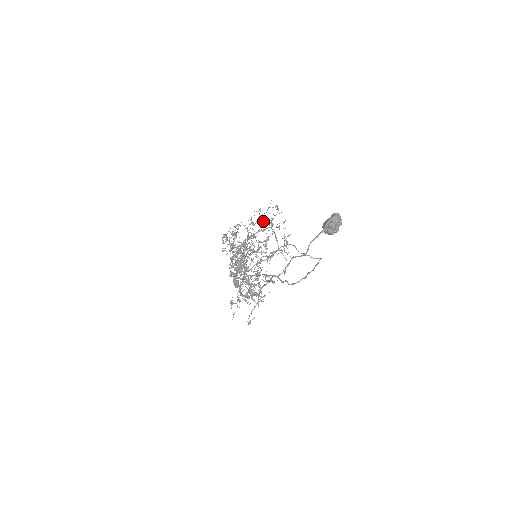
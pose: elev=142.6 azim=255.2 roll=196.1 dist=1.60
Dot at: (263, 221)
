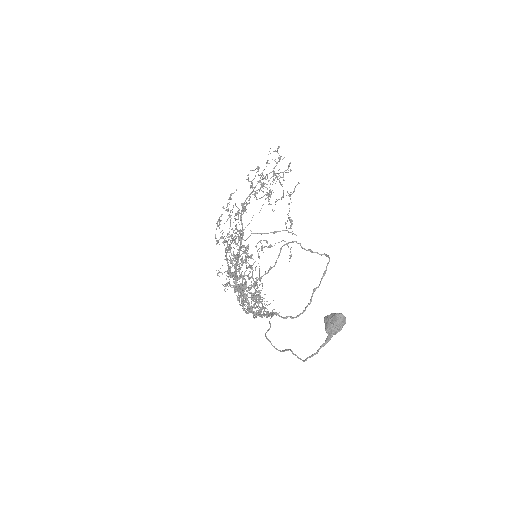
Dot at: occluded
